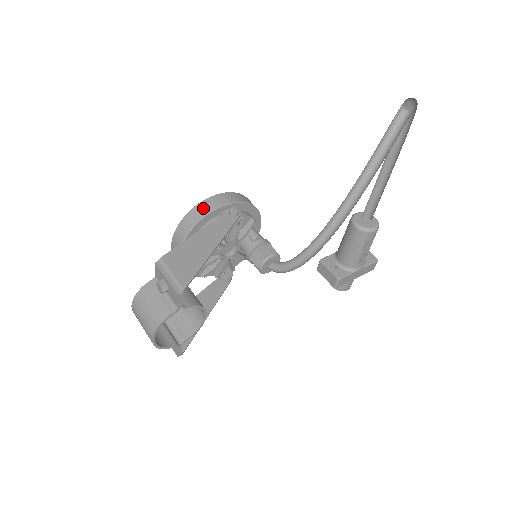
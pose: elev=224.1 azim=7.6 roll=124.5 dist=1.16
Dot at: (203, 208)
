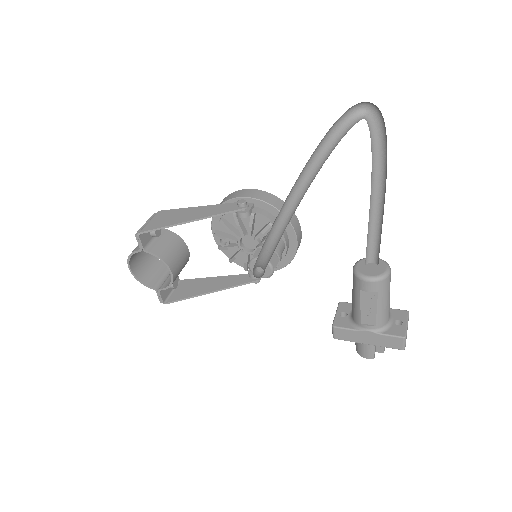
Dot at: (232, 195)
